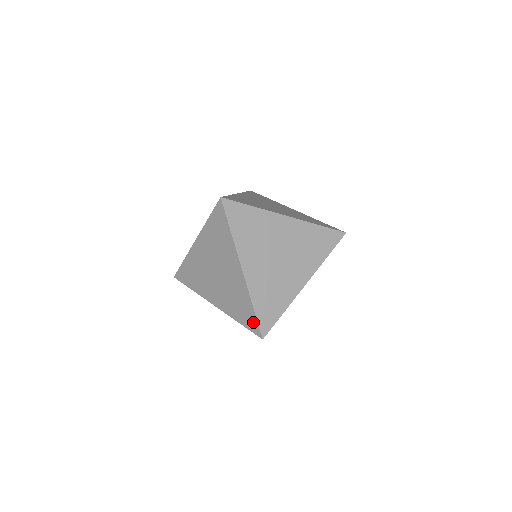
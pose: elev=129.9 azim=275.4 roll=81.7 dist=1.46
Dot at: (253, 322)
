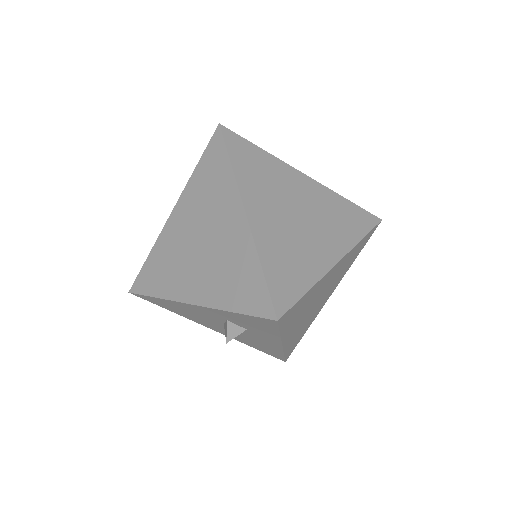
Dot at: (260, 295)
